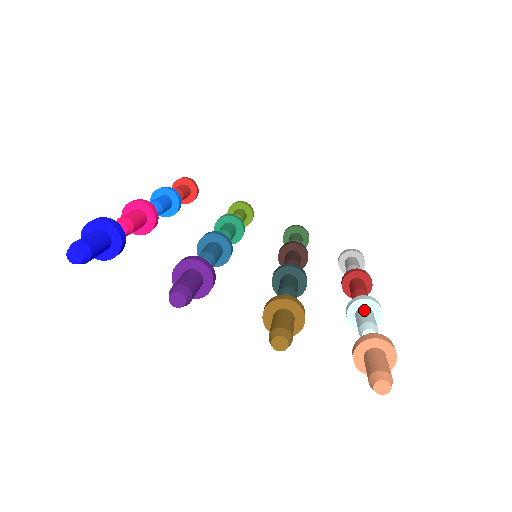
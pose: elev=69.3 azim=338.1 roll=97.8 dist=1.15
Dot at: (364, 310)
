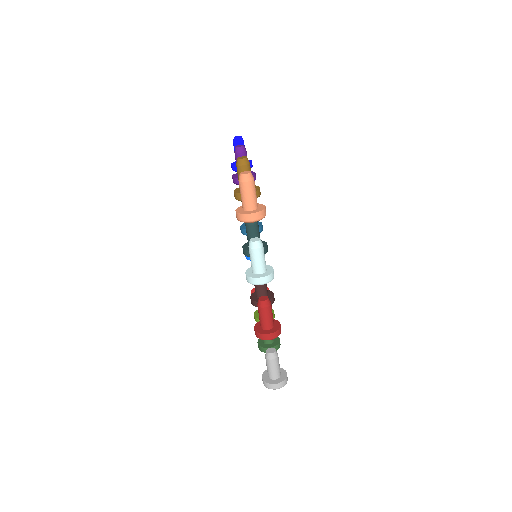
Dot at: (265, 262)
